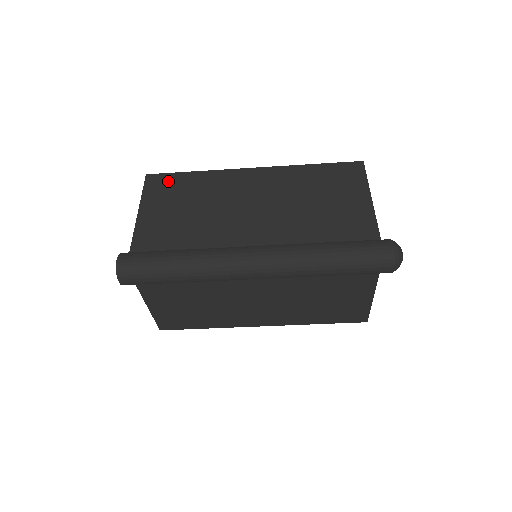
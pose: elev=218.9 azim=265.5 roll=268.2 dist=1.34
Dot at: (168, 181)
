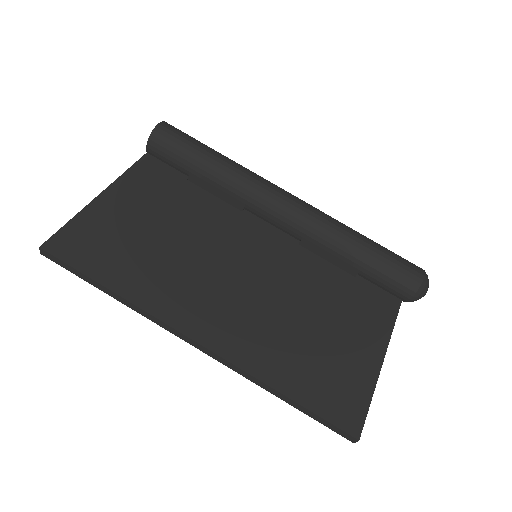
Dot at: occluded
